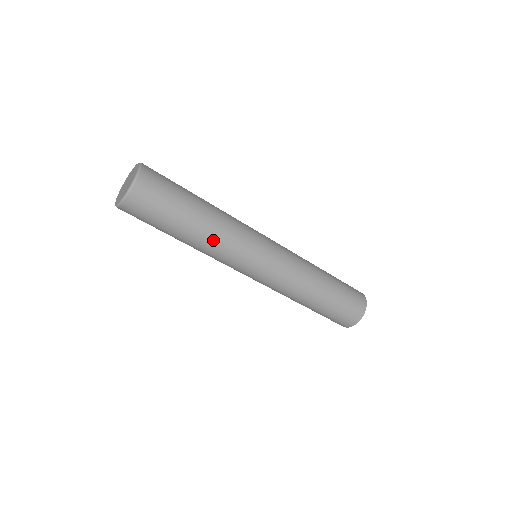
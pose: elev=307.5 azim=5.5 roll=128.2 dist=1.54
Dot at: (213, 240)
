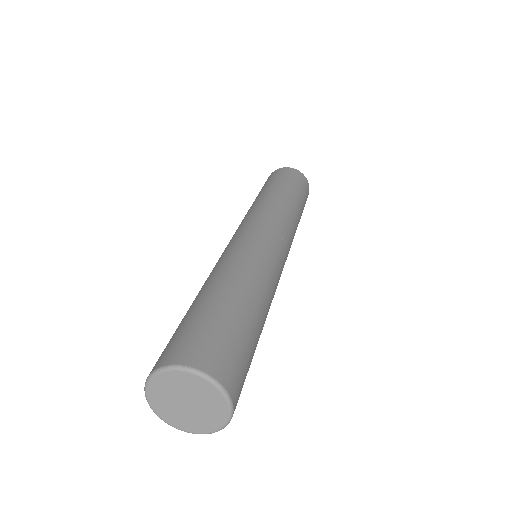
Dot at: occluded
